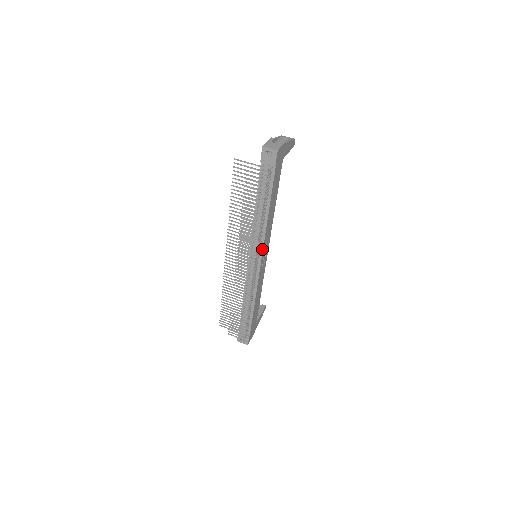
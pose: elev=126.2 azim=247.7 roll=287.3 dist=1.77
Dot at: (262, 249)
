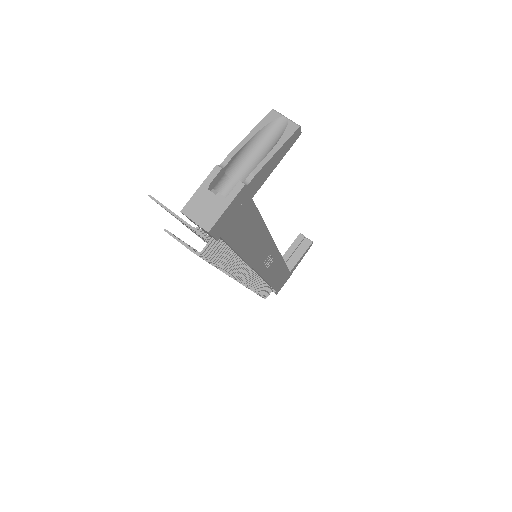
Dot at: (253, 269)
